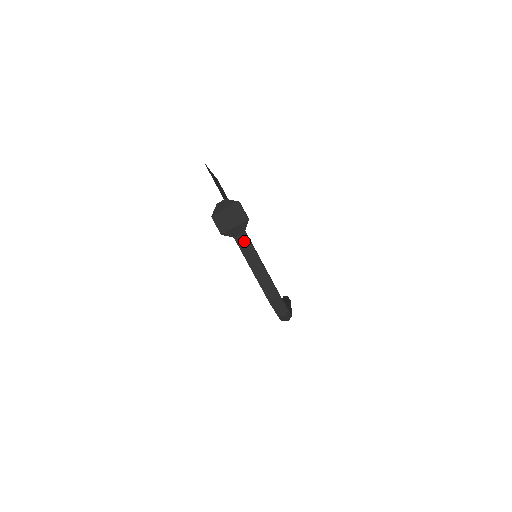
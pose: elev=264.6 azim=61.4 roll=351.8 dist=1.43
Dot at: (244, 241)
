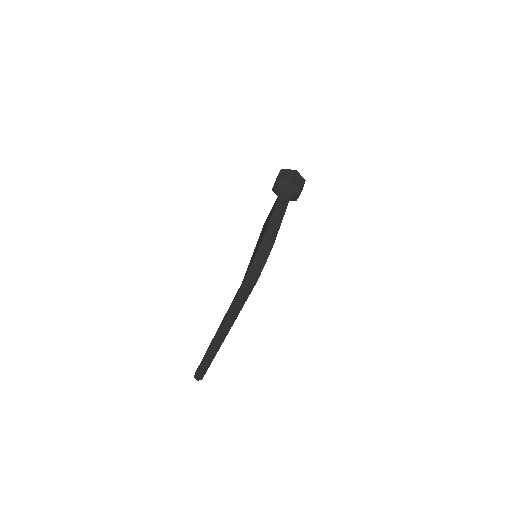
Dot at: (286, 198)
